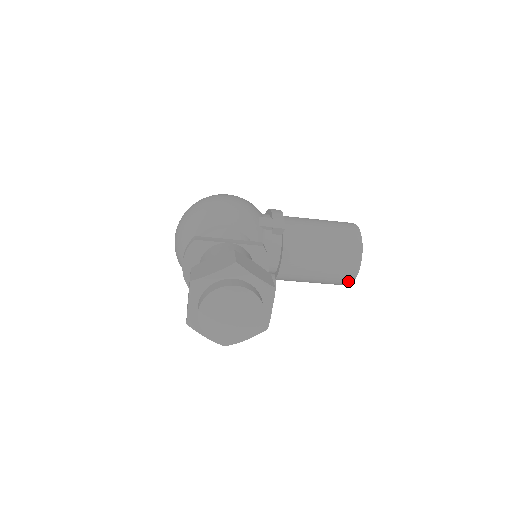
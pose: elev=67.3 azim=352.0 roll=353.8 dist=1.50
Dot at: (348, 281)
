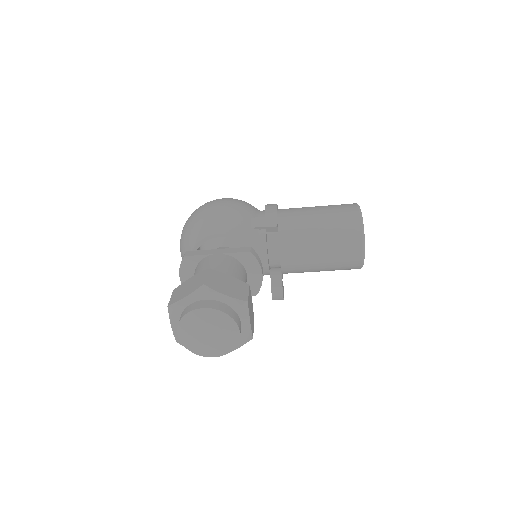
Dot at: (356, 266)
